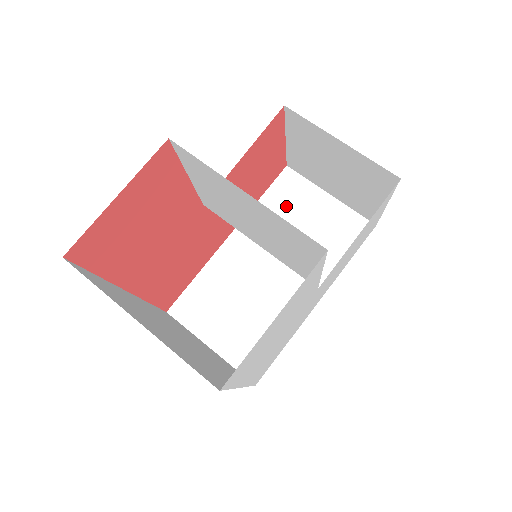
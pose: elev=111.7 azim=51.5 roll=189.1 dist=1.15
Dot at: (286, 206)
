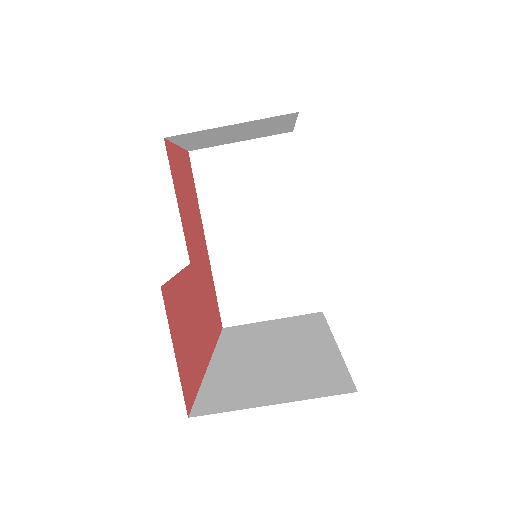
Dot at: (220, 181)
